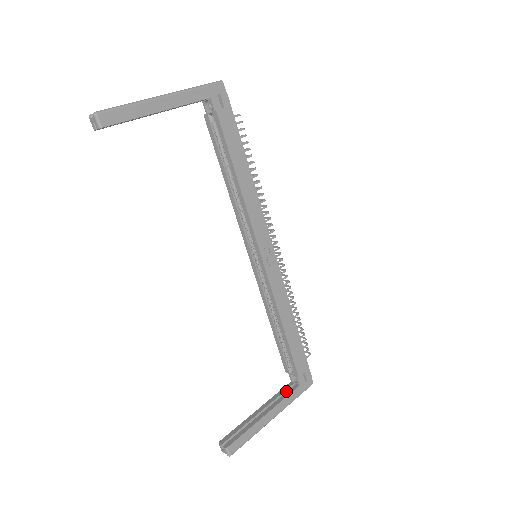
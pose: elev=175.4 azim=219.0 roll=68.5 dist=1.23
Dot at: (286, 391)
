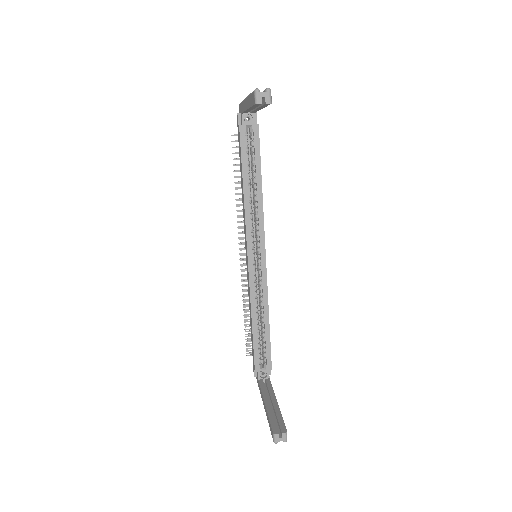
Dot at: (264, 386)
